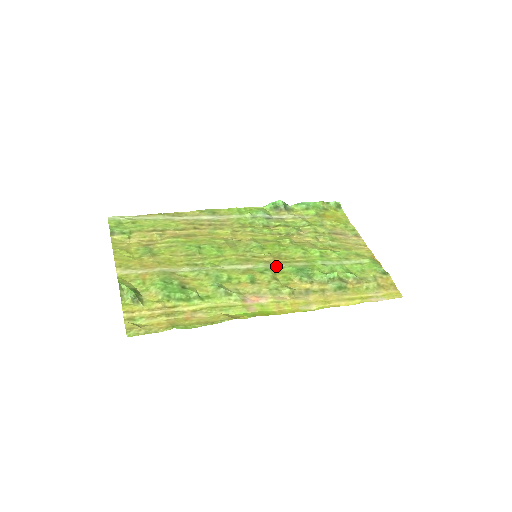
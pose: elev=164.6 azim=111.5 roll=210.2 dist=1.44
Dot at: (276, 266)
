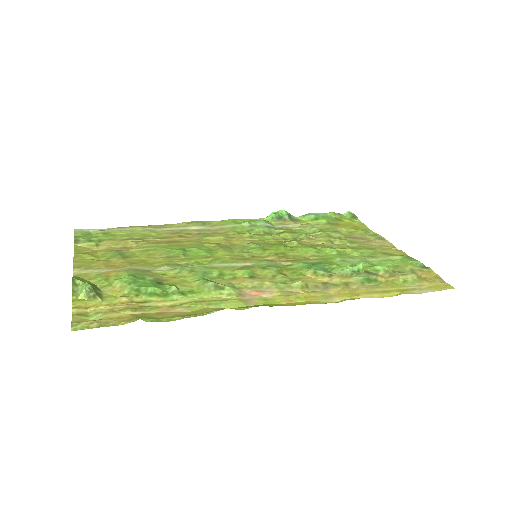
Dot at: (282, 264)
